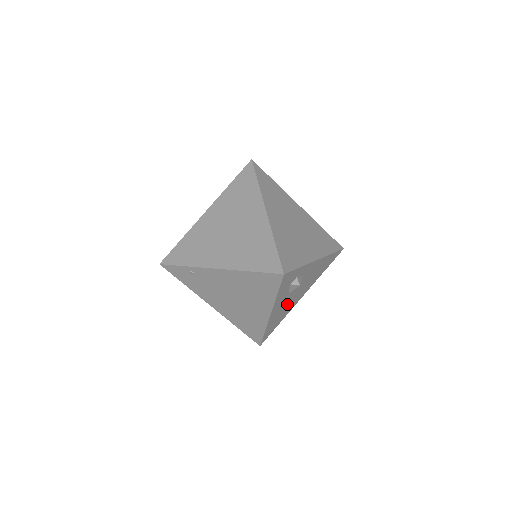
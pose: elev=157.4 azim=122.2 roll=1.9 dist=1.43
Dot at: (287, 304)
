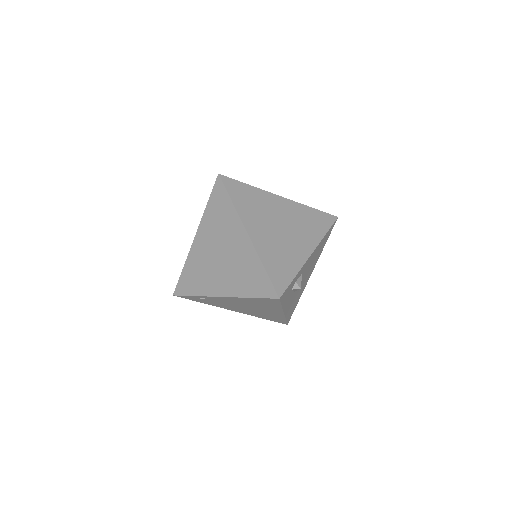
Dot at: (298, 292)
